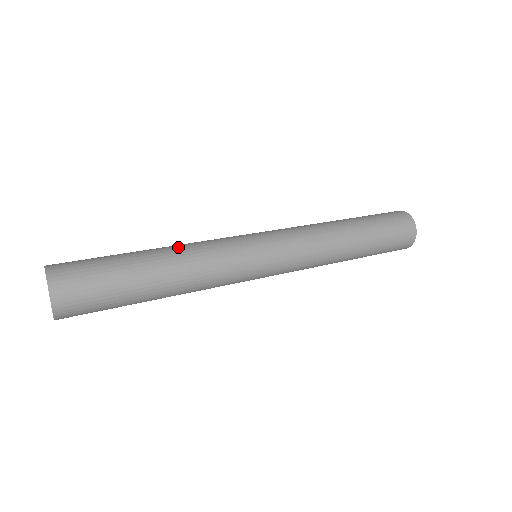
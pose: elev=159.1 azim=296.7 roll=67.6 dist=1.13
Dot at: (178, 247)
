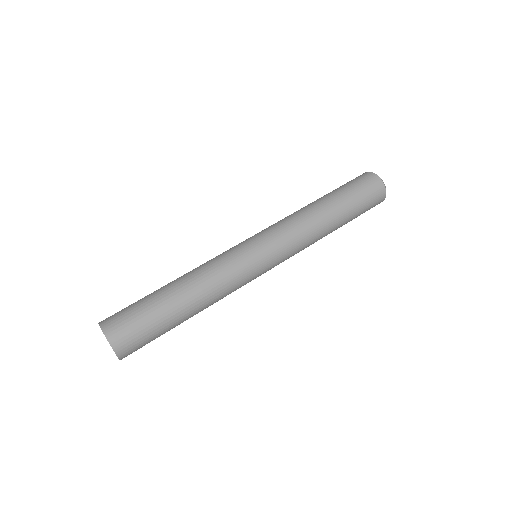
Dot at: (201, 286)
